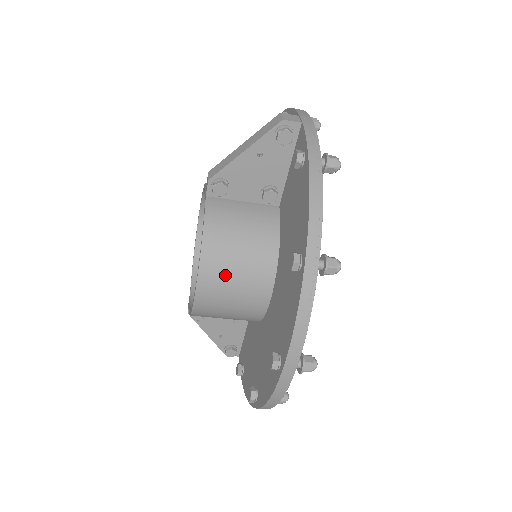
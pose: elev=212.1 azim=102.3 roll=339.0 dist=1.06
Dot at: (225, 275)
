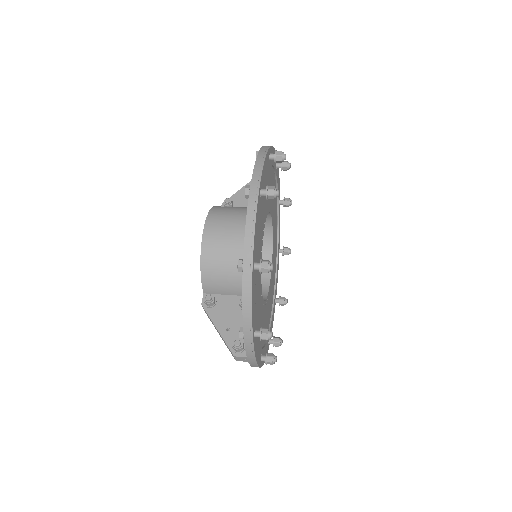
Dot at: occluded
